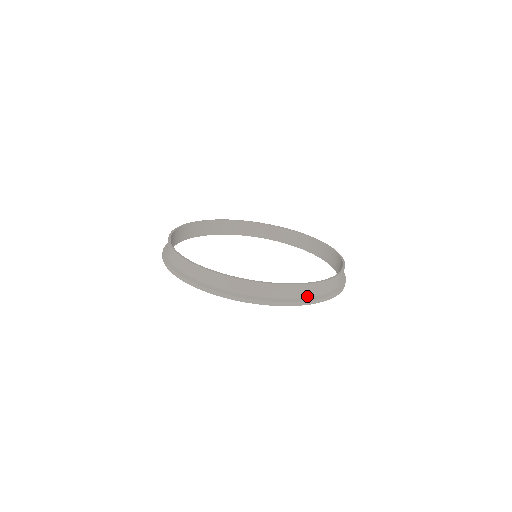
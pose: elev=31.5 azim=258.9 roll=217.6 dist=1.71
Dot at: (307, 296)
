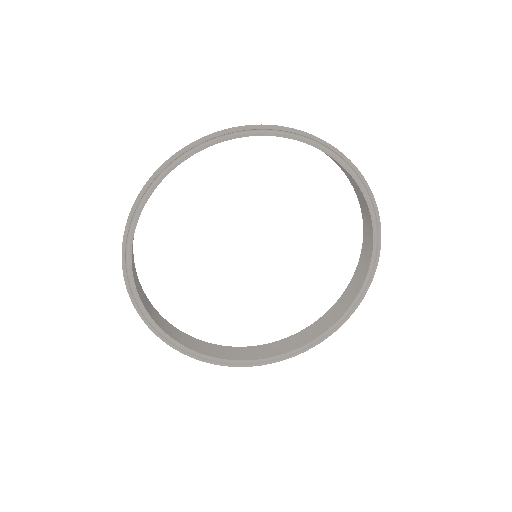
Dot at: (257, 131)
